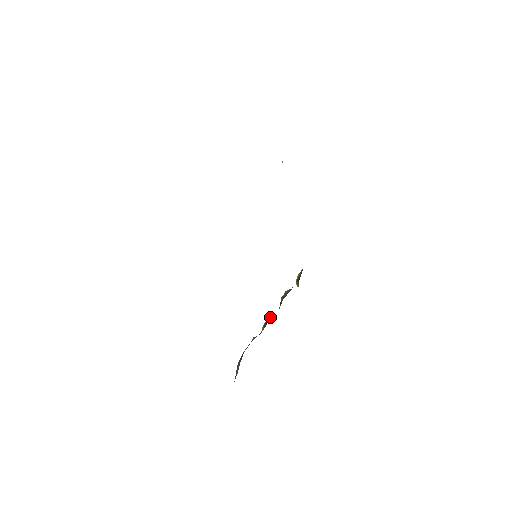
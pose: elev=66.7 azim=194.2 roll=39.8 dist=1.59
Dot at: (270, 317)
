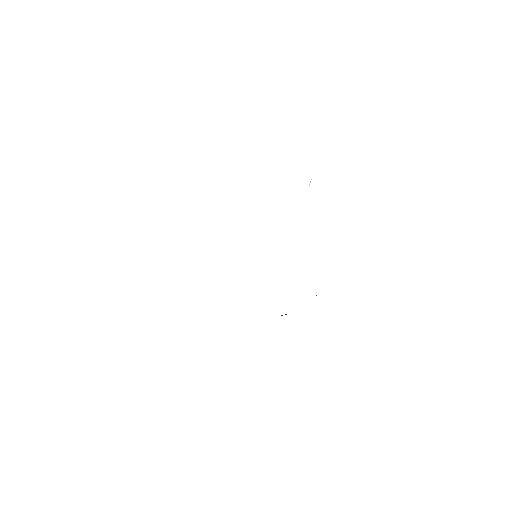
Dot at: occluded
